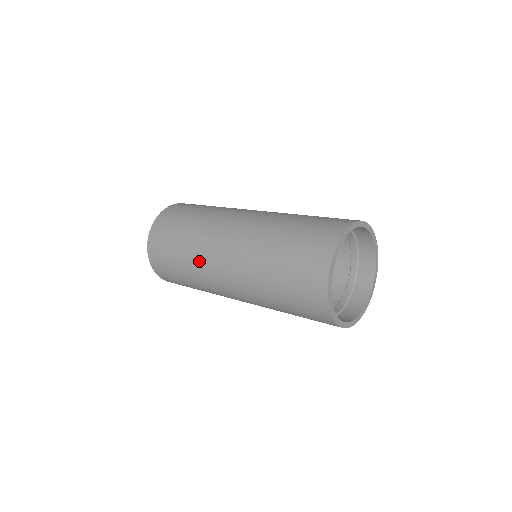
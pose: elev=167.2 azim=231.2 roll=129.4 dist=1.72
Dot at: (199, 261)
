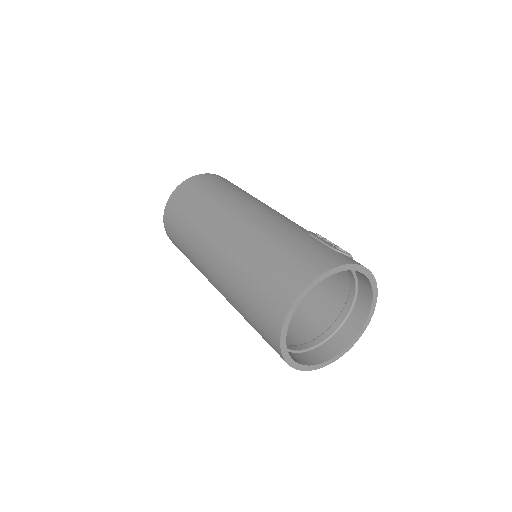
Dot at: (195, 257)
